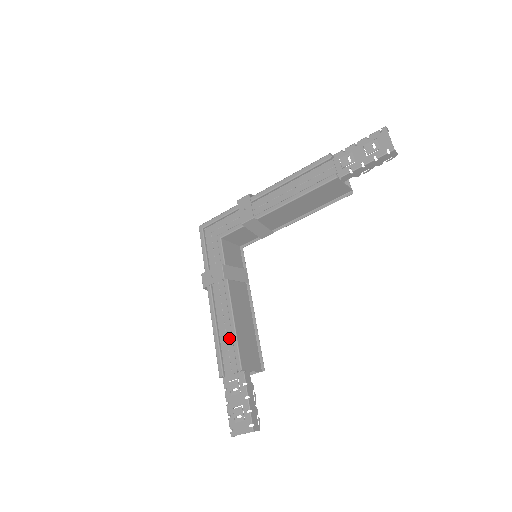
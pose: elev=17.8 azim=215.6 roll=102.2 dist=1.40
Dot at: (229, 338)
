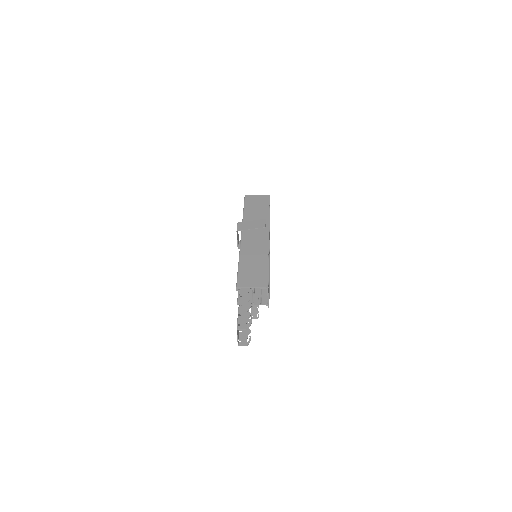
Dot at: occluded
